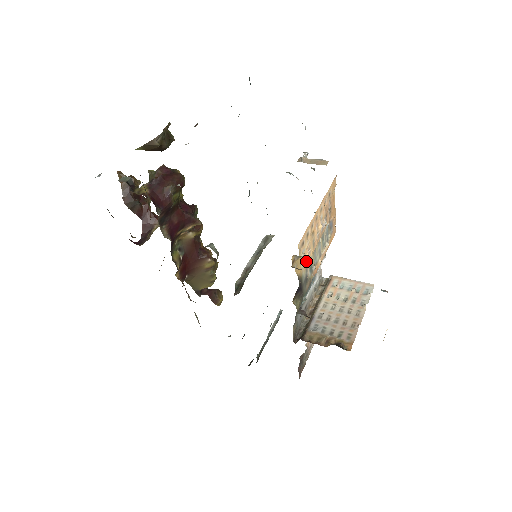
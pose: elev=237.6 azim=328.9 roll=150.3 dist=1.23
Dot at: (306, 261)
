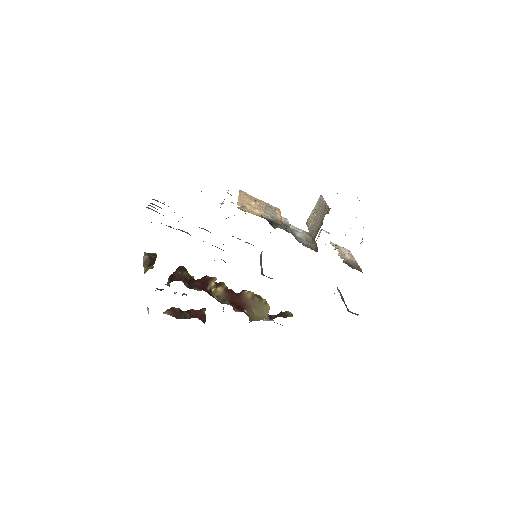
Dot at: (259, 213)
